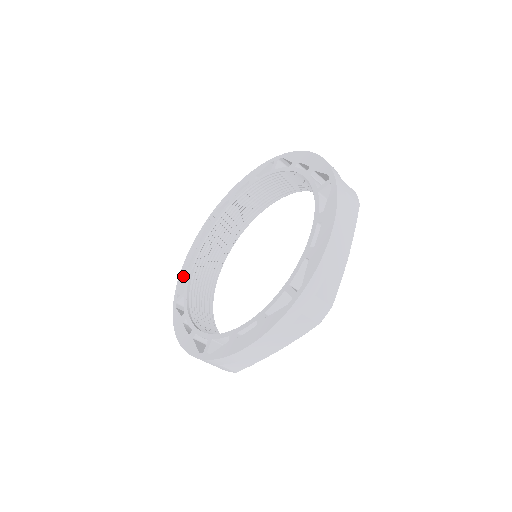
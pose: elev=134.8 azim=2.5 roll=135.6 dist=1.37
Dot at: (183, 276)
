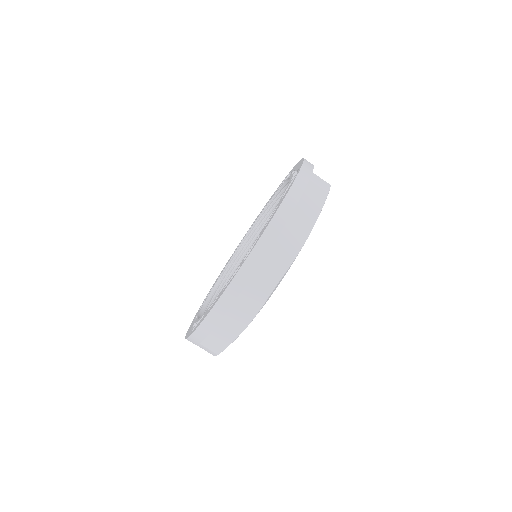
Dot at: (213, 285)
